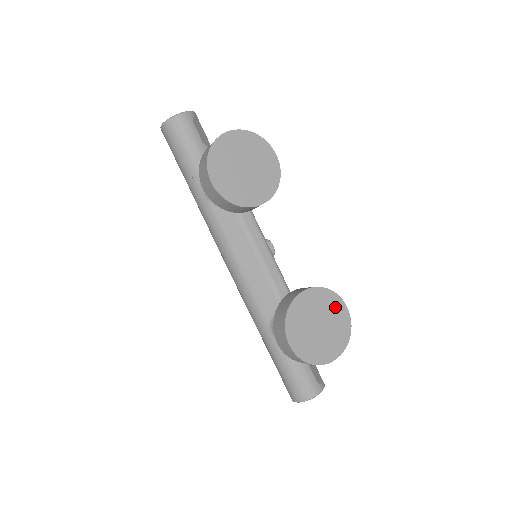
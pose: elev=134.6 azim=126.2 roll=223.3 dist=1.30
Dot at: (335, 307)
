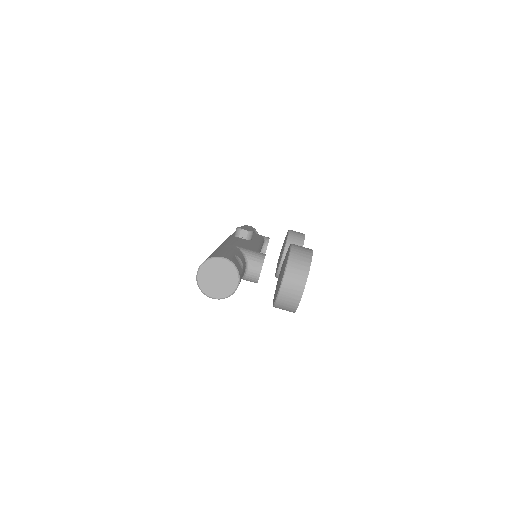
Dot at: occluded
